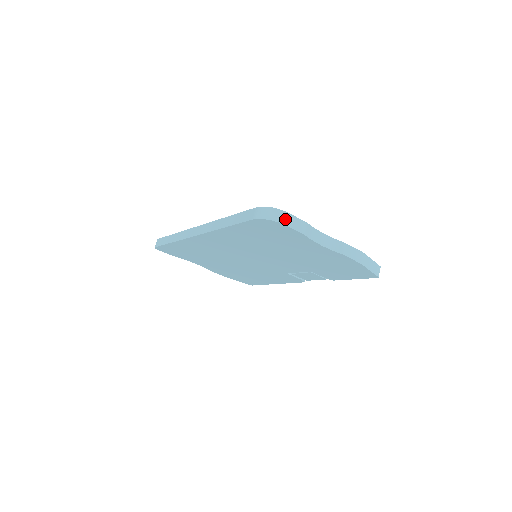
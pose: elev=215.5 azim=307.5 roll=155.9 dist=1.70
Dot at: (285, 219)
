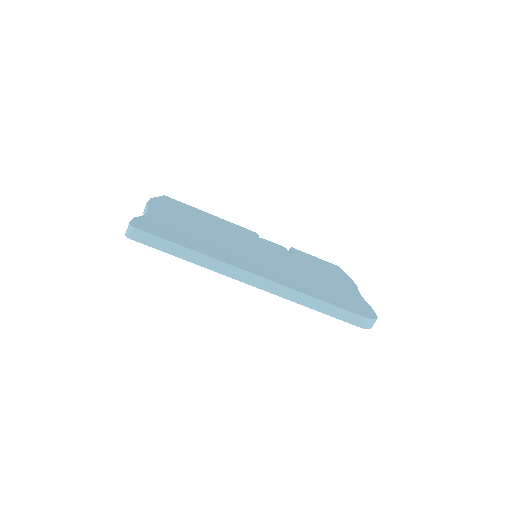
Dot at: occluded
